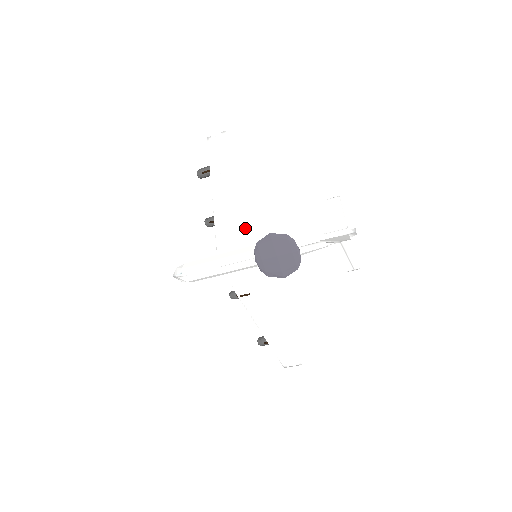
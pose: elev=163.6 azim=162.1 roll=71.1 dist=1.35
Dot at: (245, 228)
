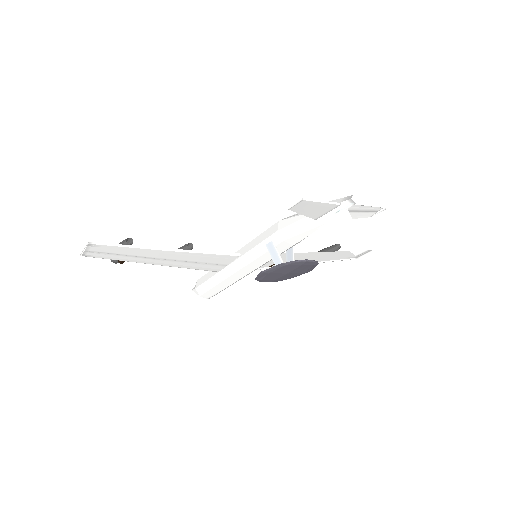
Dot at: (219, 253)
